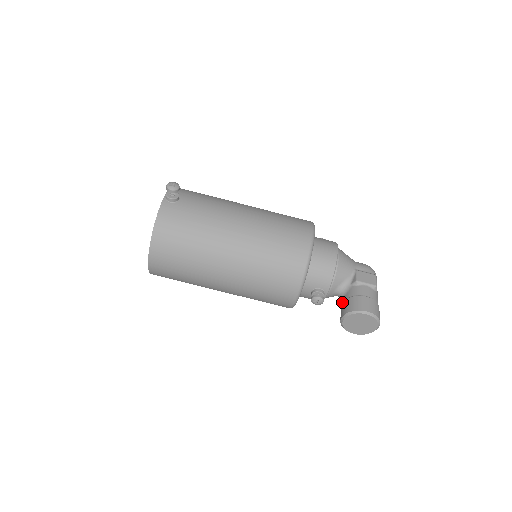
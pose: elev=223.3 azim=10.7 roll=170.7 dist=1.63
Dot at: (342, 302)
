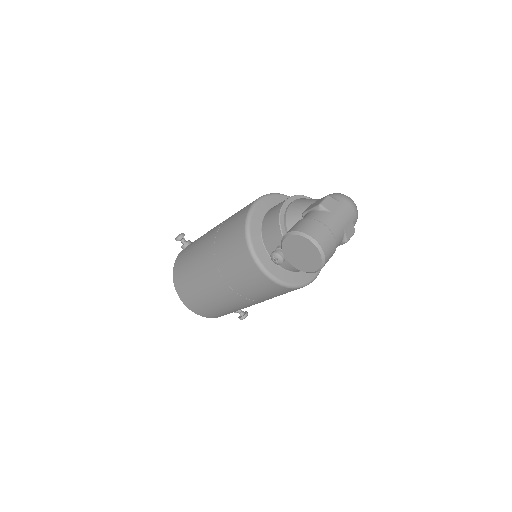
Dot at: occluded
